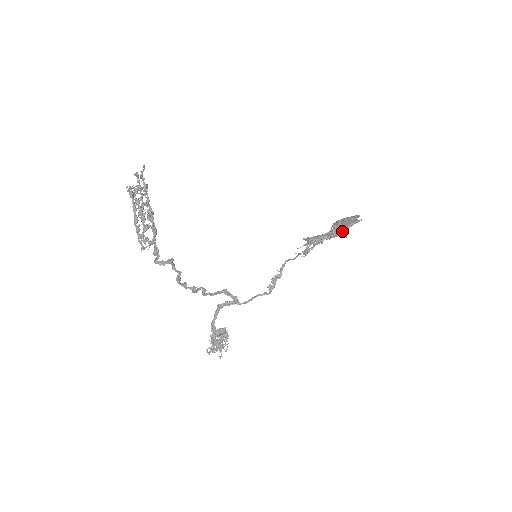
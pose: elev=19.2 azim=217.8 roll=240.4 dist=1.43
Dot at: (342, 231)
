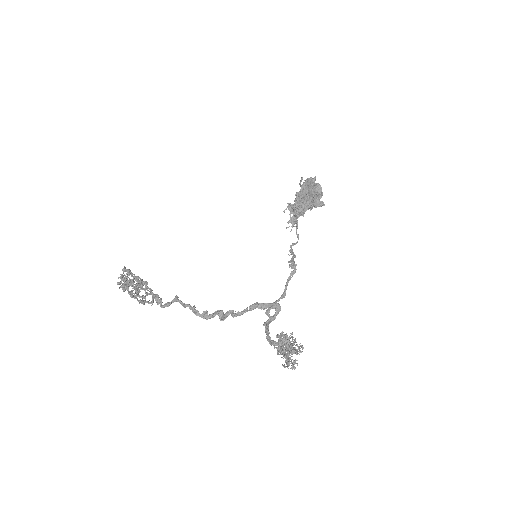
Dot at: (304, 188)
